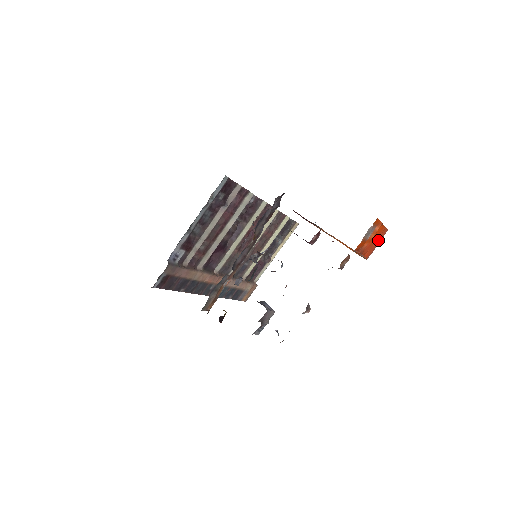
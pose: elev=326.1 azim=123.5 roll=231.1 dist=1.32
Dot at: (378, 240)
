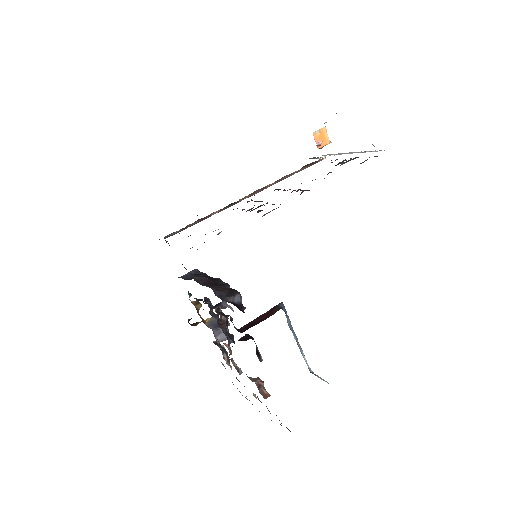
Dot at: occluded
